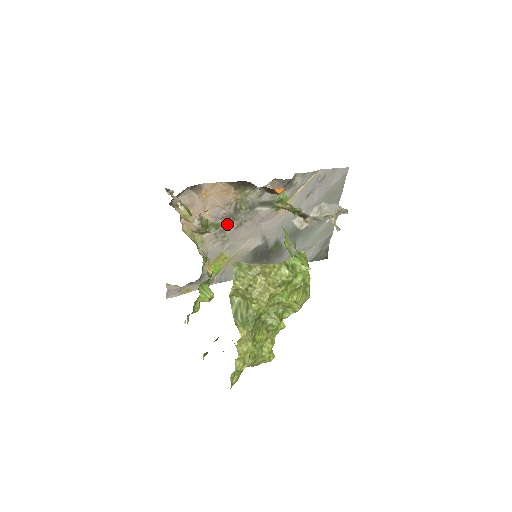
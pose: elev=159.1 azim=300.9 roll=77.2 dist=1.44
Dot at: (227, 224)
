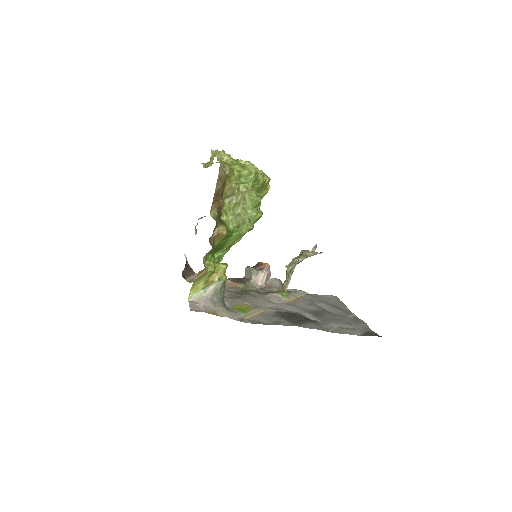
Dot at: (239, 294)
